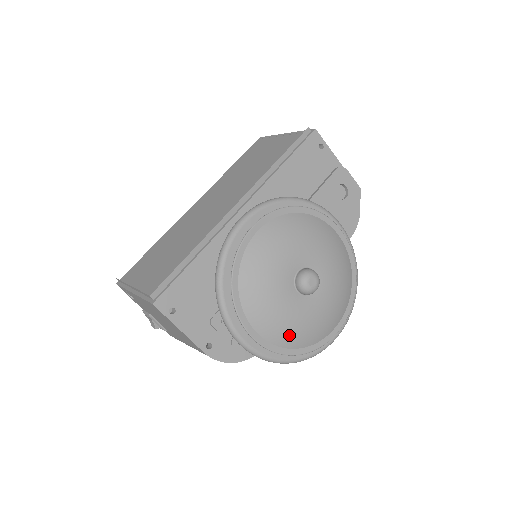
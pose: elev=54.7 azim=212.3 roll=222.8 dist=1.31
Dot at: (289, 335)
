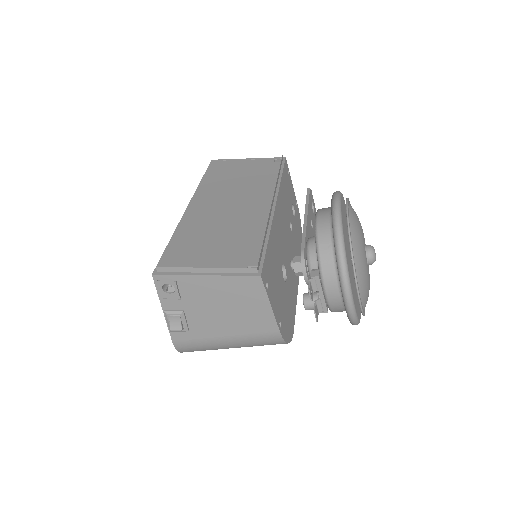
Dot at: (367, 296)
